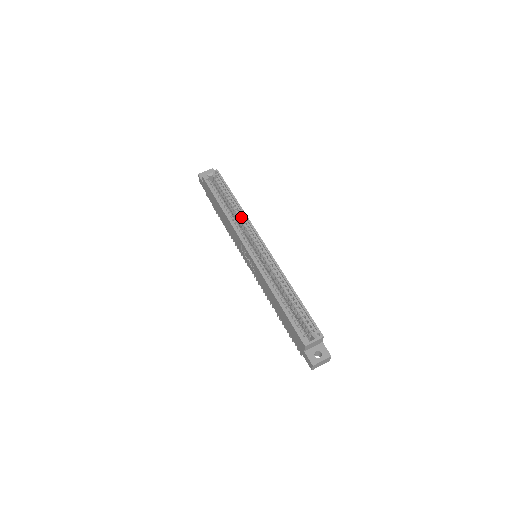
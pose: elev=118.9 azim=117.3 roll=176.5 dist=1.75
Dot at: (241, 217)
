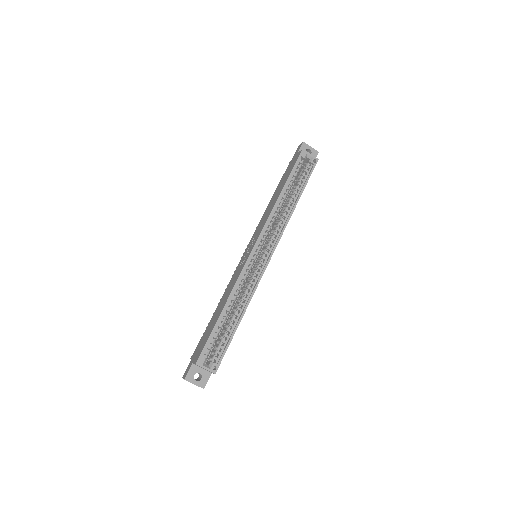
Dot at: (284, 217)
